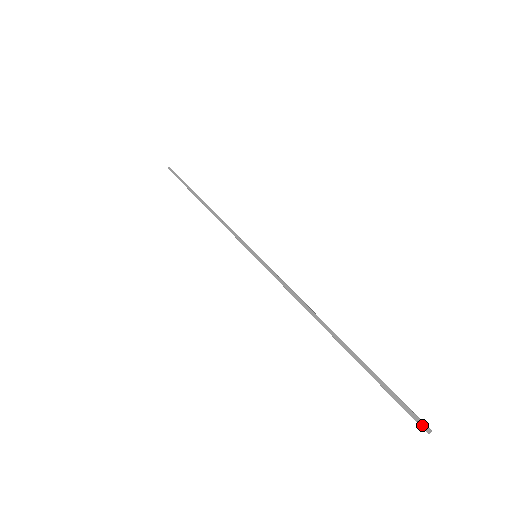
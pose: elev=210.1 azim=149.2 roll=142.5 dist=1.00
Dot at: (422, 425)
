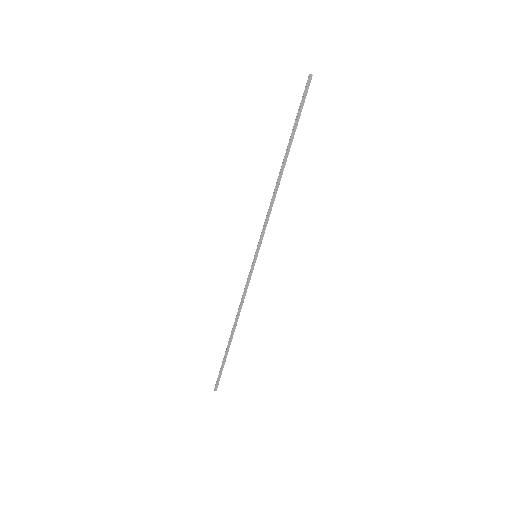
Dot at: (216, 388)
